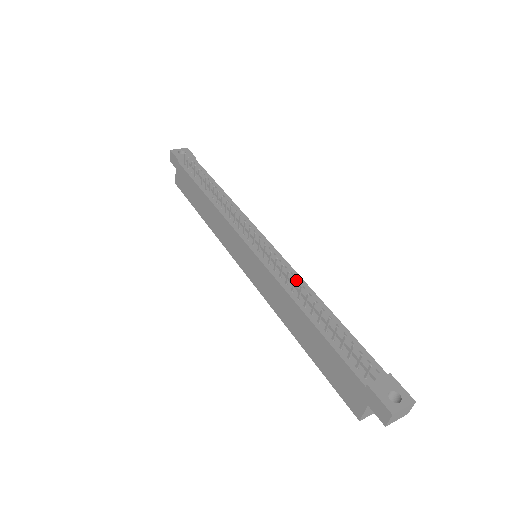
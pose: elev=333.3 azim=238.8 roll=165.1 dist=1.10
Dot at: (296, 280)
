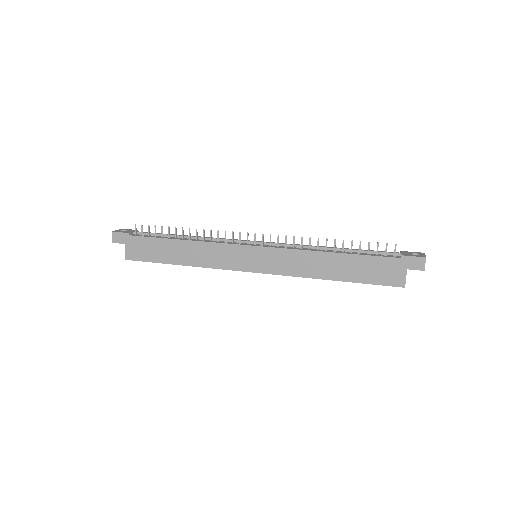
Dot at: (303, 247)
